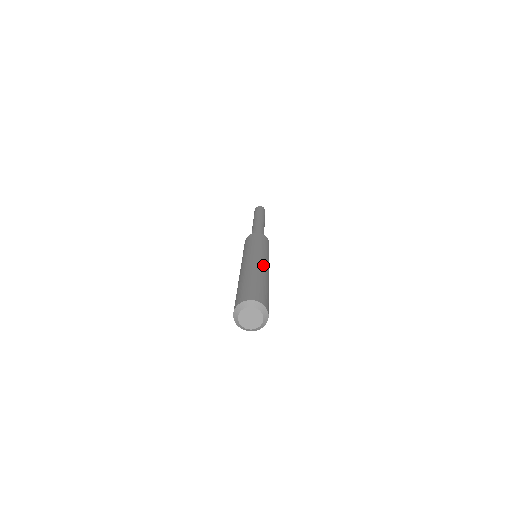
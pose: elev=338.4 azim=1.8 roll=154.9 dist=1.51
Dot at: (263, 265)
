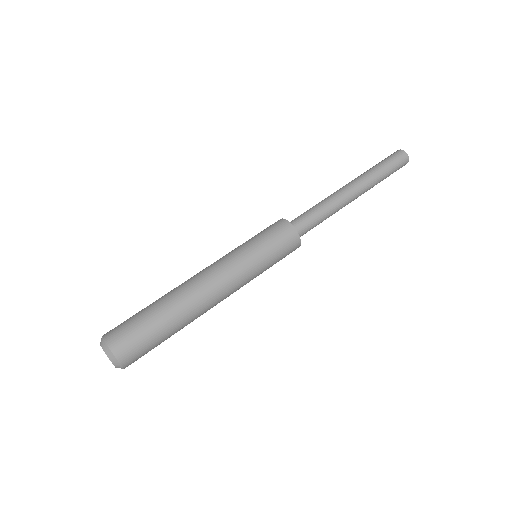
Dot at: (208, 293)
